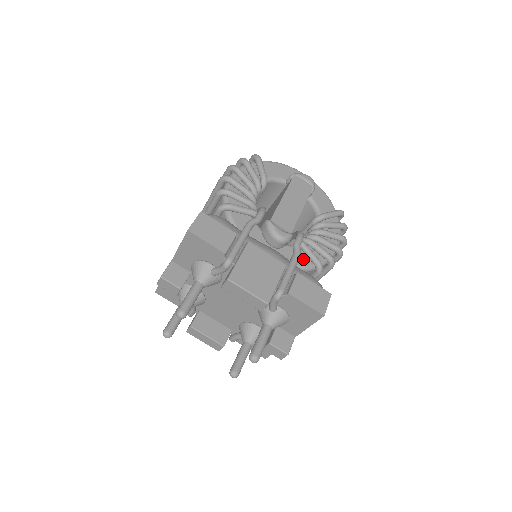
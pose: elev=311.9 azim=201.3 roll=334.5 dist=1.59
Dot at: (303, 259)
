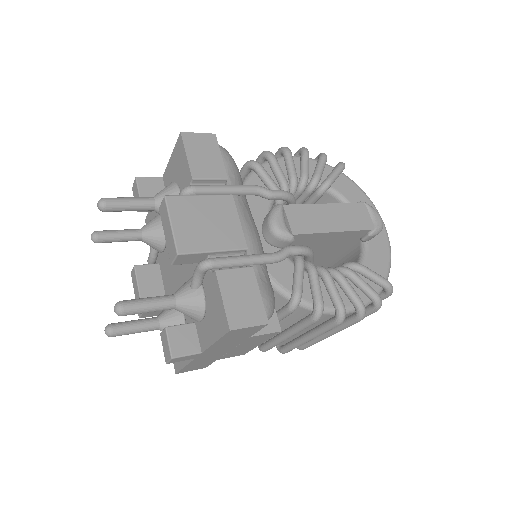
Dot at: (286, 277)
